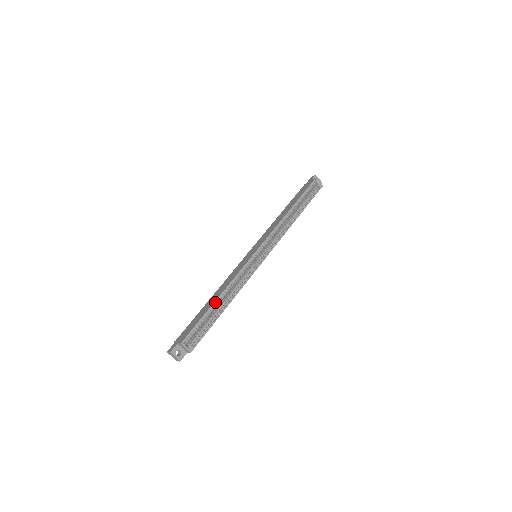
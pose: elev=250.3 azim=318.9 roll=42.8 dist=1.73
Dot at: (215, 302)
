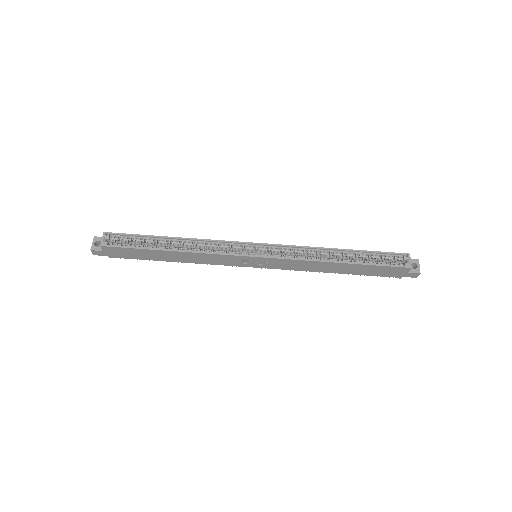
Dot at: (167, 237)
